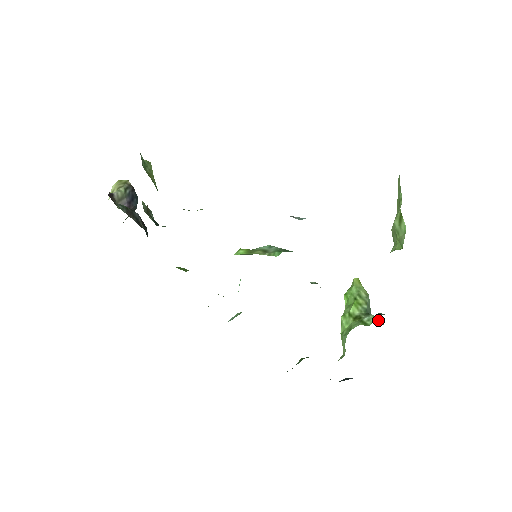
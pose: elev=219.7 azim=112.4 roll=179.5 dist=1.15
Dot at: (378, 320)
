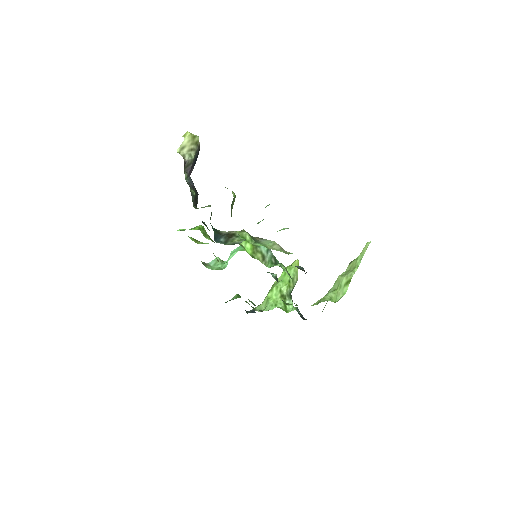
Dot at: occluded
